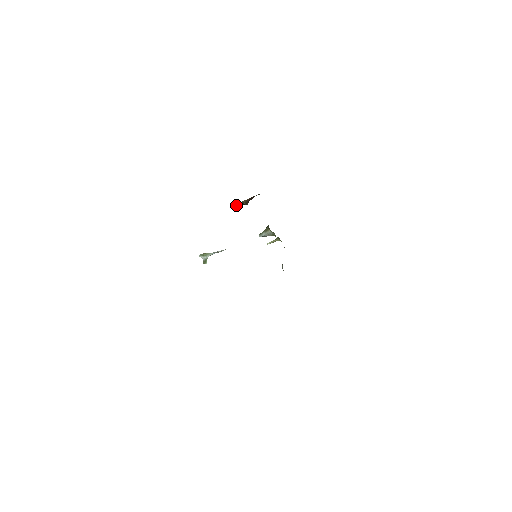
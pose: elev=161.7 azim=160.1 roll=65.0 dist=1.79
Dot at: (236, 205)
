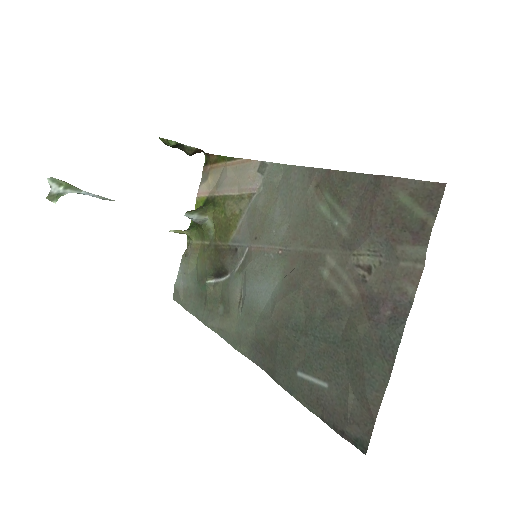
Dot at: (177, 144)
